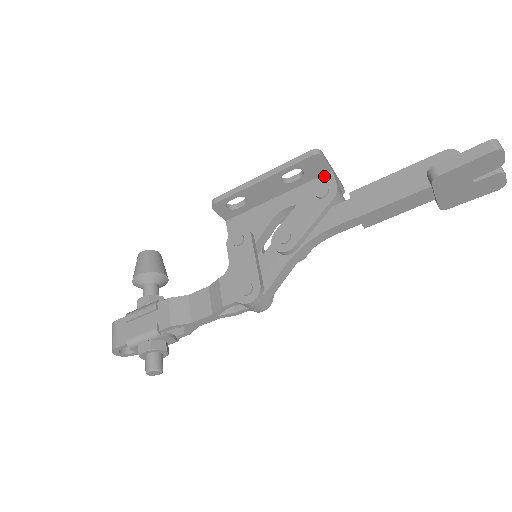
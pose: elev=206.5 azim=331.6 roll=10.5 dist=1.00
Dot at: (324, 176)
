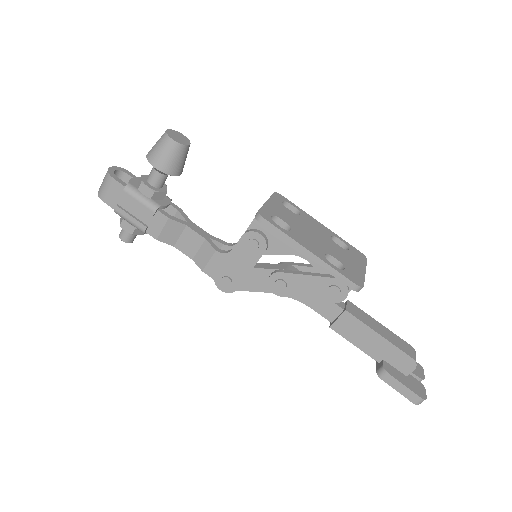
Dot at: occluded
